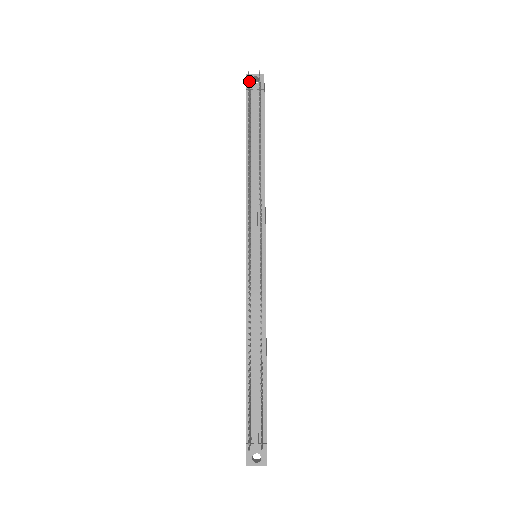
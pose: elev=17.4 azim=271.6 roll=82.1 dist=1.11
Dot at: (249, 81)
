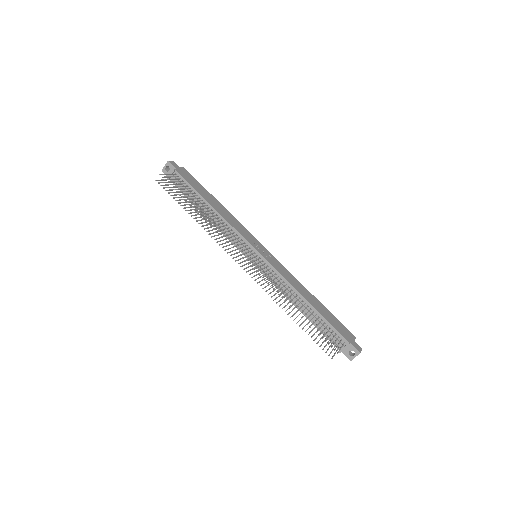
Dot at: occluded
